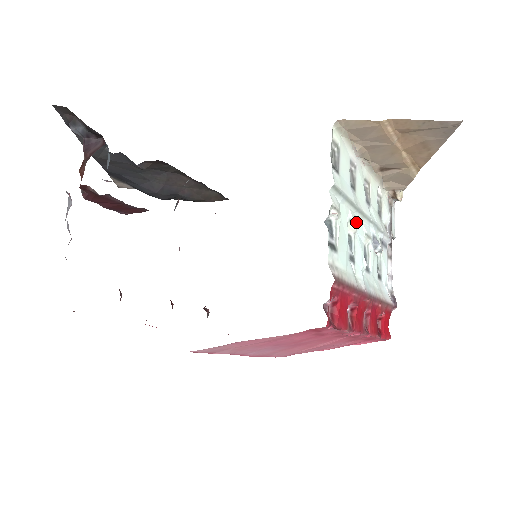
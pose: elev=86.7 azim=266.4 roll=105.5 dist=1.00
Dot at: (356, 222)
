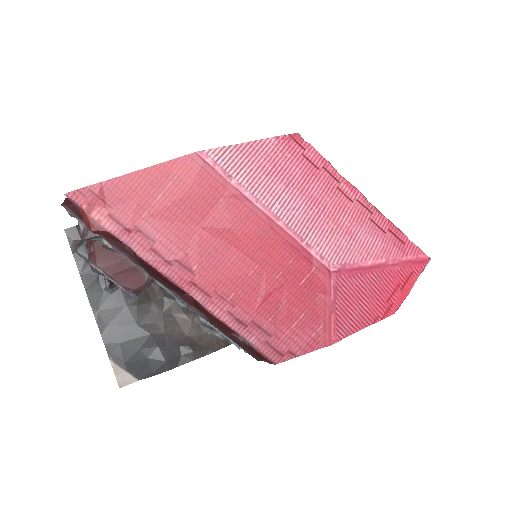
Dot at: occluded
